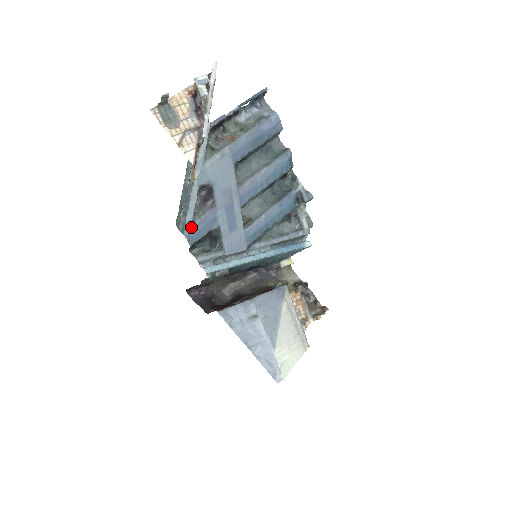
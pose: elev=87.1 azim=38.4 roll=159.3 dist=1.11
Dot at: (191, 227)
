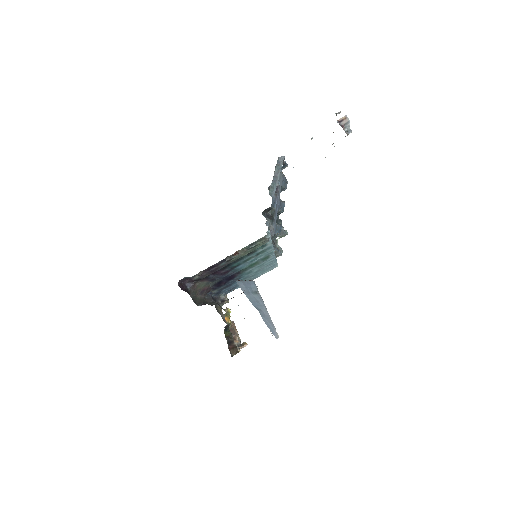
Dot at: (274, 196)
